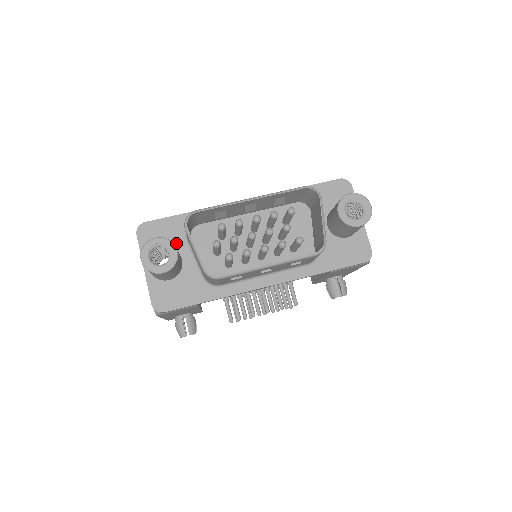
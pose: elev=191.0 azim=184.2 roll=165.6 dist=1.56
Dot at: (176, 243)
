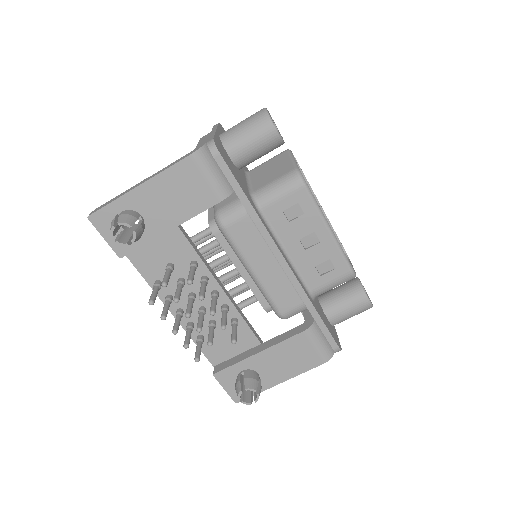
Dot at: occluded
